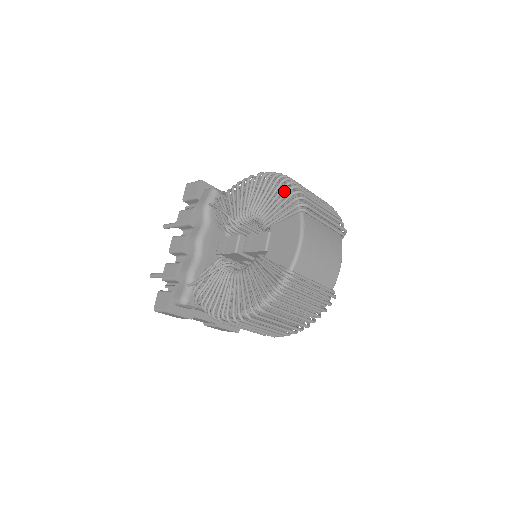
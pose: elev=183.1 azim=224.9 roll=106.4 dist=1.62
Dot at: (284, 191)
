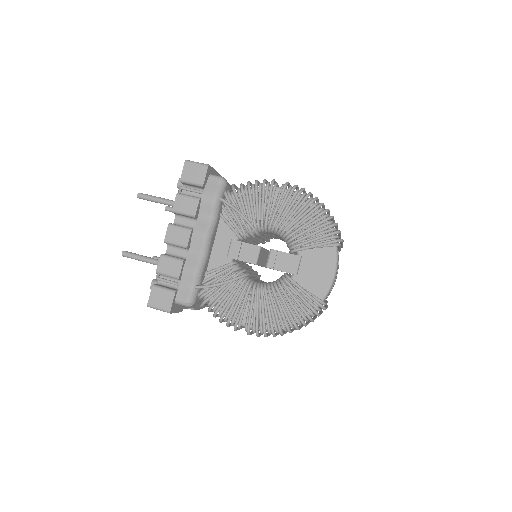
Dot at: occluded
